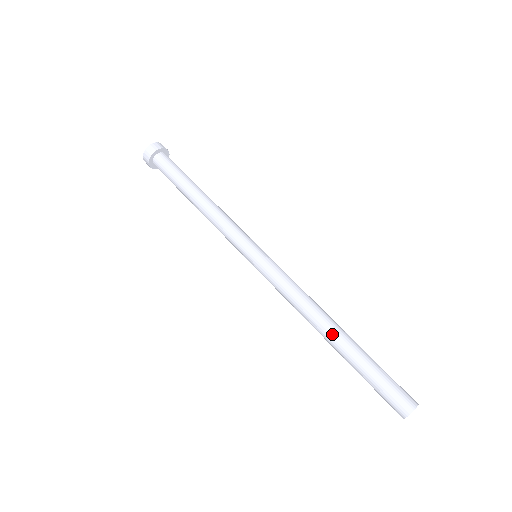
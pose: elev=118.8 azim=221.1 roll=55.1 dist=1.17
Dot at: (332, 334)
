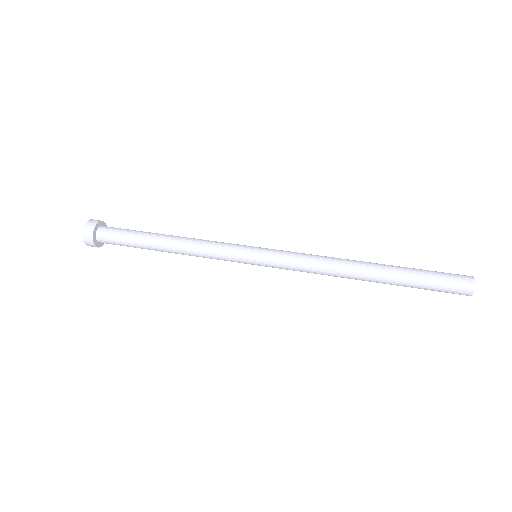
Dot at: (370, 266)
